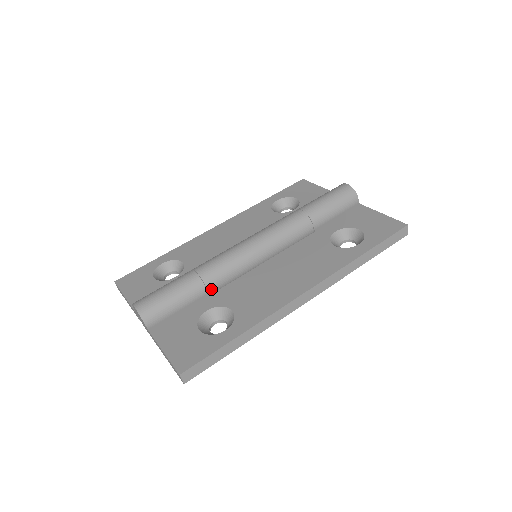
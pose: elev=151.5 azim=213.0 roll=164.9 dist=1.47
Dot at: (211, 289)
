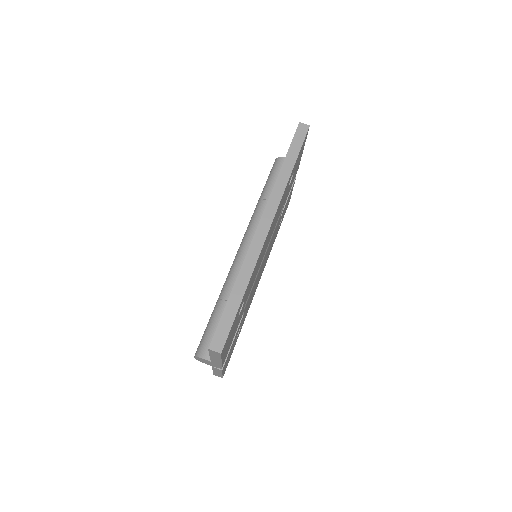
Dot at: occluded
